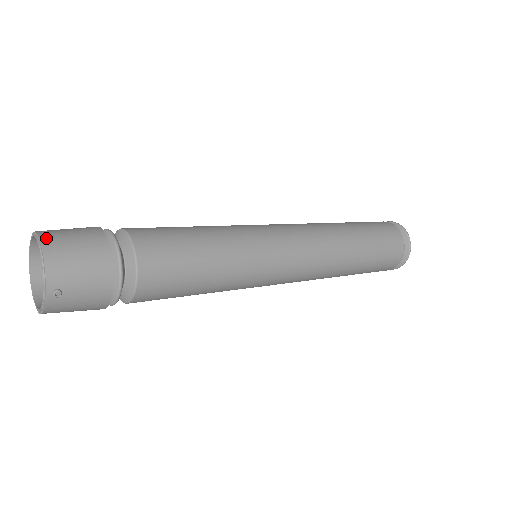
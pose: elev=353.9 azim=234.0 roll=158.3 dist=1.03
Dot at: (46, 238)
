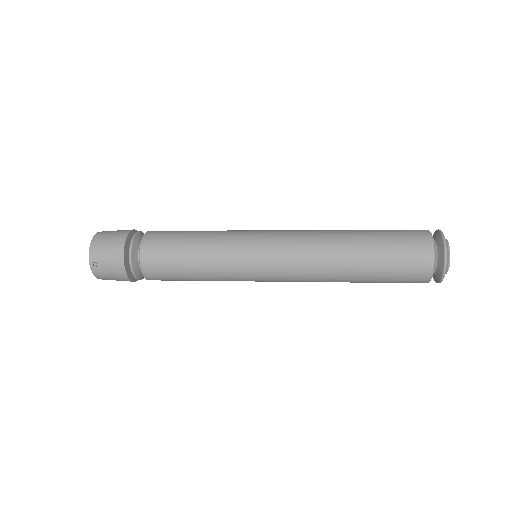
Dot at: (98, 234)
